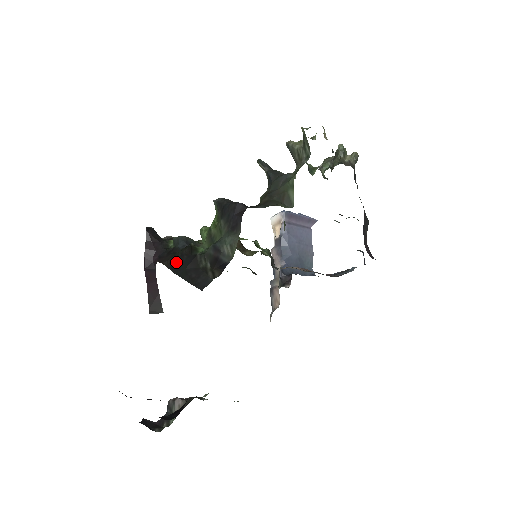
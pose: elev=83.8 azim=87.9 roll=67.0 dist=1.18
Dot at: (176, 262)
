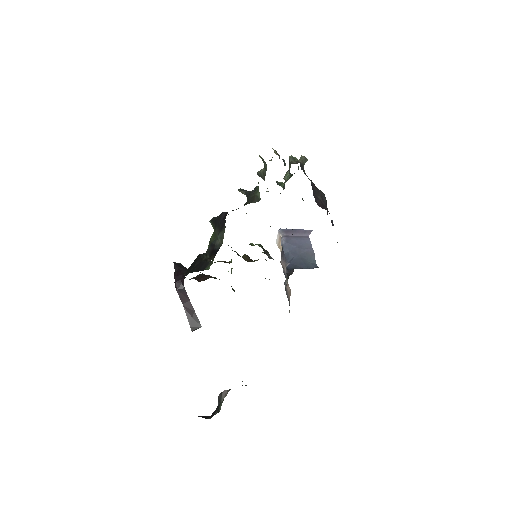
Dot at: (190, 268)
